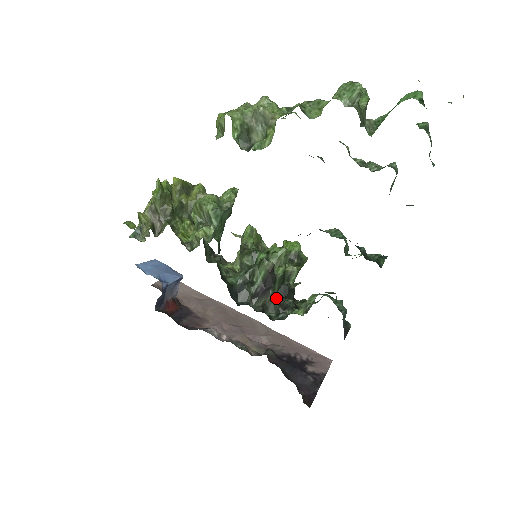
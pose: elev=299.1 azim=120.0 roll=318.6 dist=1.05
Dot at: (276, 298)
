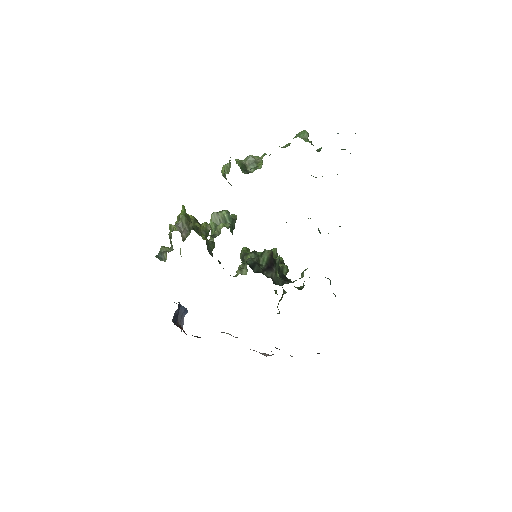
Dot at: occluded
